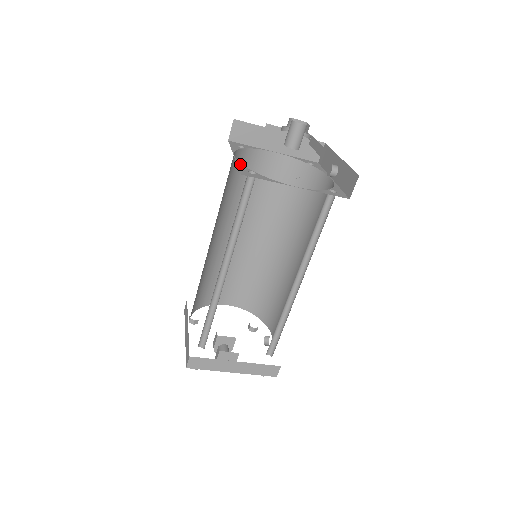
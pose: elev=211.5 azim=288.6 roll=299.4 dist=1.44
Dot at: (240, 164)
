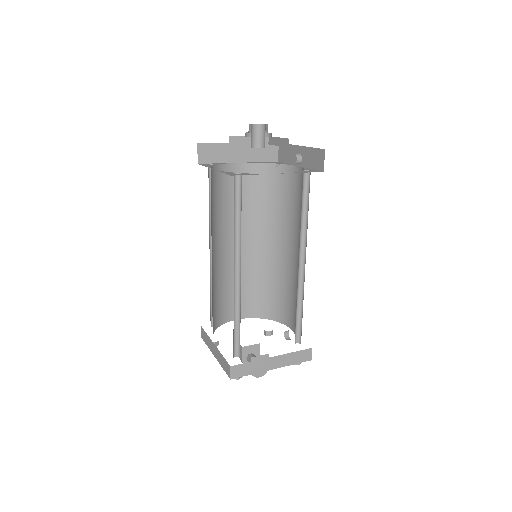
Dot at: (223, 172)
